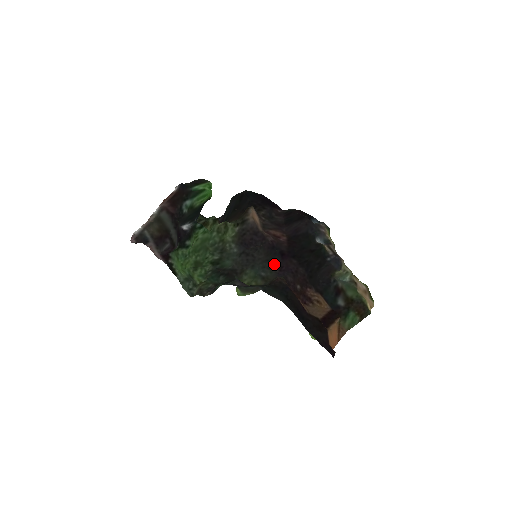
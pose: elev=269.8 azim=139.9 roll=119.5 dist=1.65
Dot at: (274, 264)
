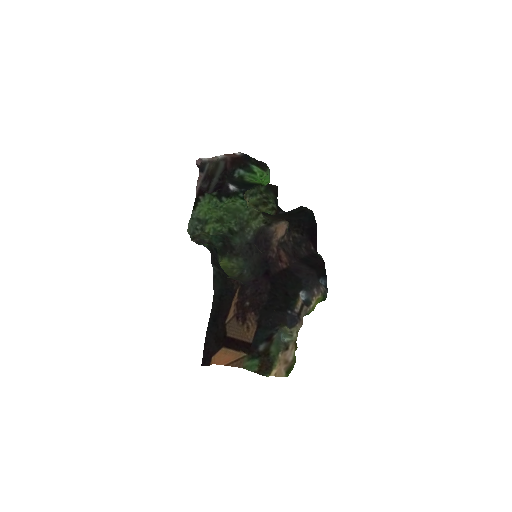
Dot at: (256, 273)
